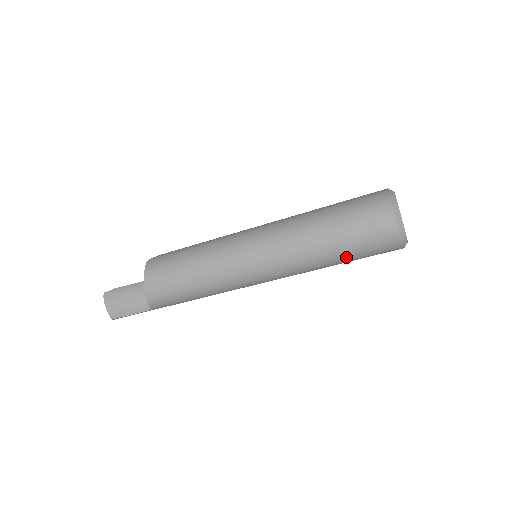
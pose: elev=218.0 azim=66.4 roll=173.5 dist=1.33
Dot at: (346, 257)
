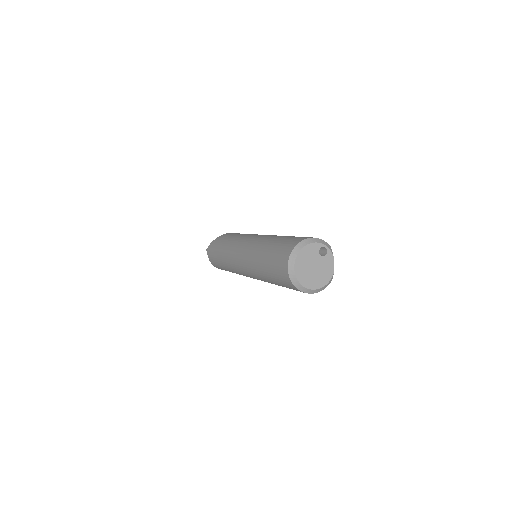
Dot at: occluded
